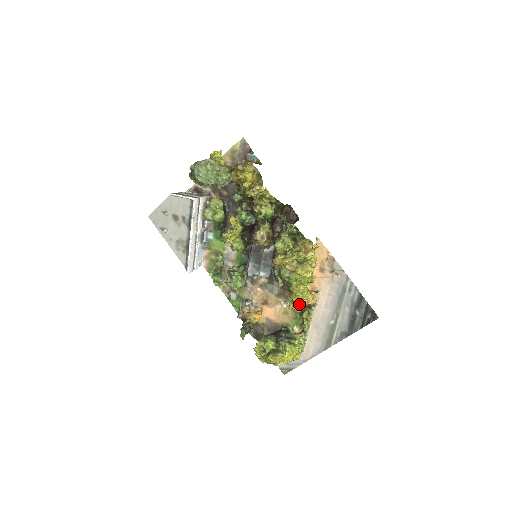
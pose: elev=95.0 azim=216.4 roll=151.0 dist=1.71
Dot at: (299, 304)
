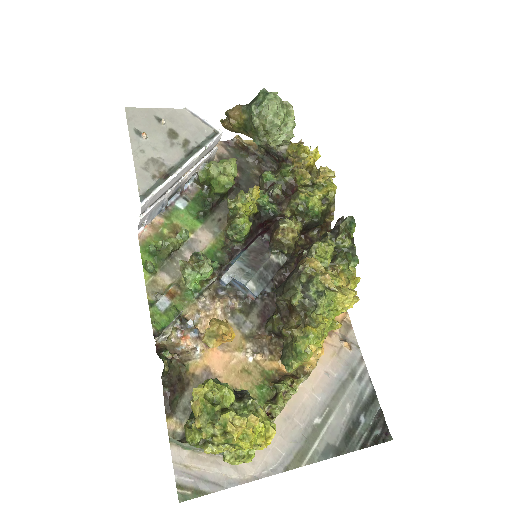
Dot at: (308, 348)
